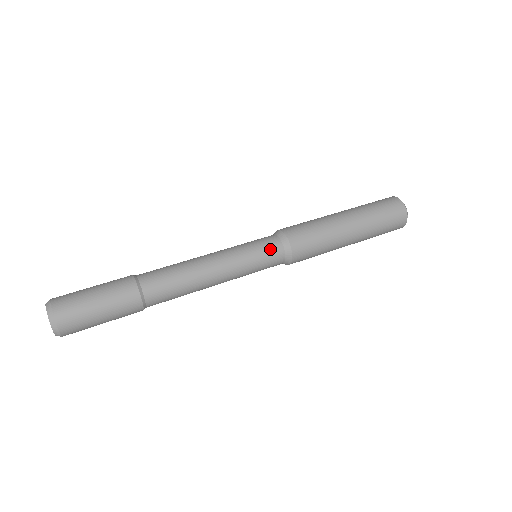
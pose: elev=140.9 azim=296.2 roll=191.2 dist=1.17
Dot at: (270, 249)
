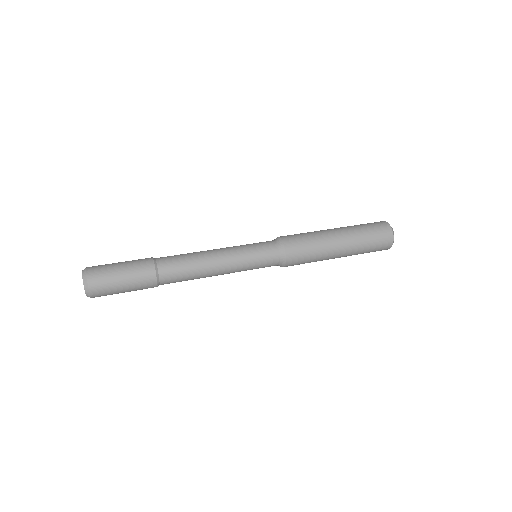
Dot at: (263, 242)
